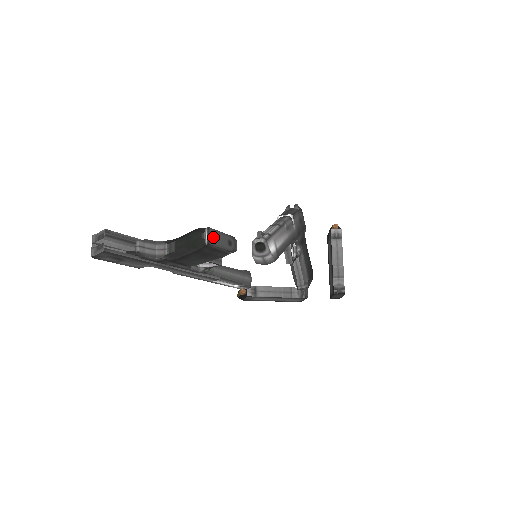
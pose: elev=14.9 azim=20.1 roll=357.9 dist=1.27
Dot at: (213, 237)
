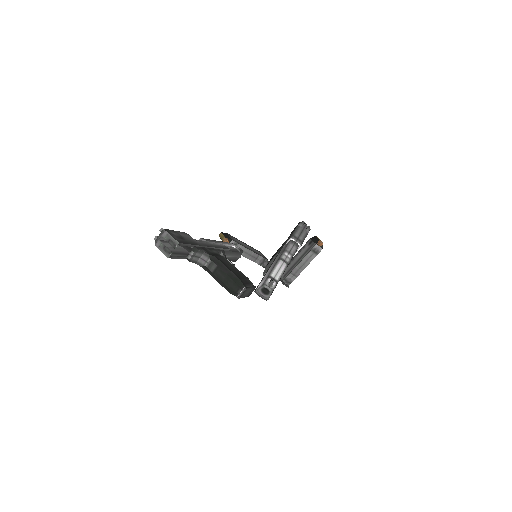
Dot at: (244, 293)
